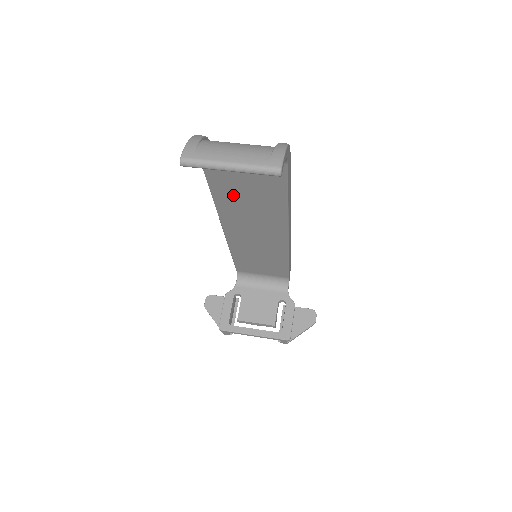
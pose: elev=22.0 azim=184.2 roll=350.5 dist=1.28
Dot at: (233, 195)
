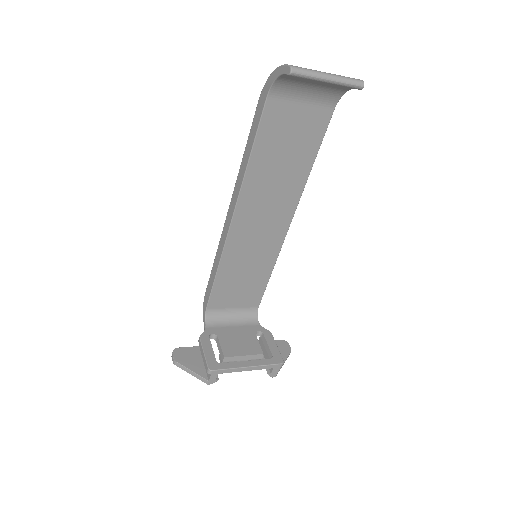
Dot at: (269, 159)
